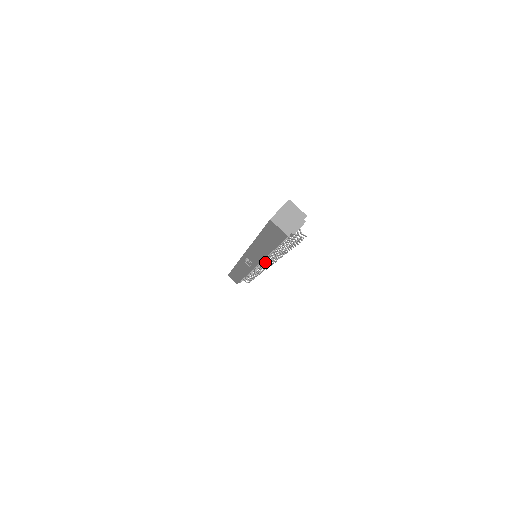
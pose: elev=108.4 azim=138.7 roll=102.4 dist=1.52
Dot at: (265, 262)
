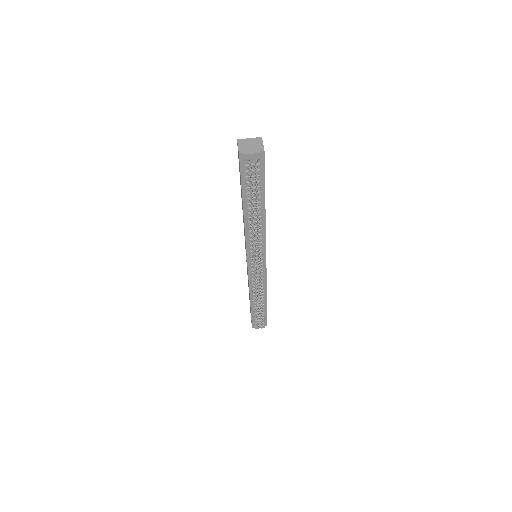
Dot at: occluded
